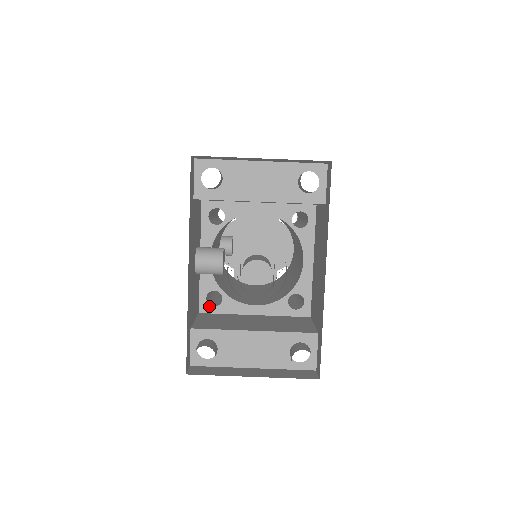
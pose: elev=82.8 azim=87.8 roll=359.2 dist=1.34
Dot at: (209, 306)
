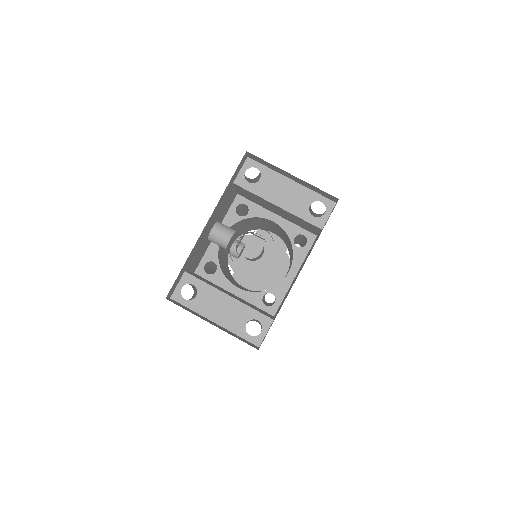
Dot at: (204, 271)
